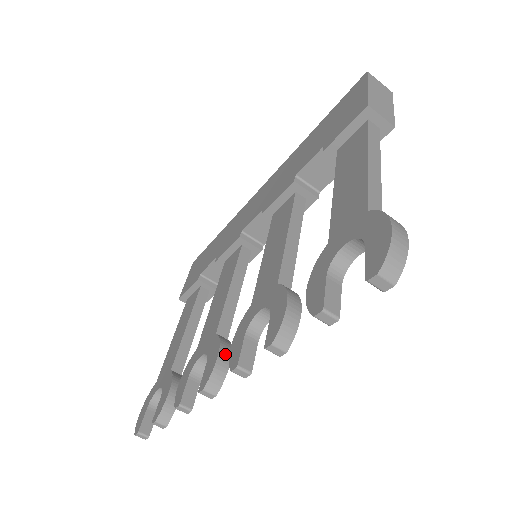
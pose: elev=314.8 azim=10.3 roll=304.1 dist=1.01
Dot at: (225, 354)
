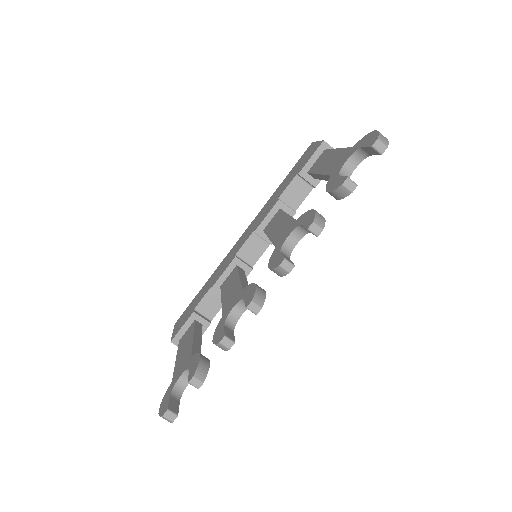
Dot at: (260, 287)
